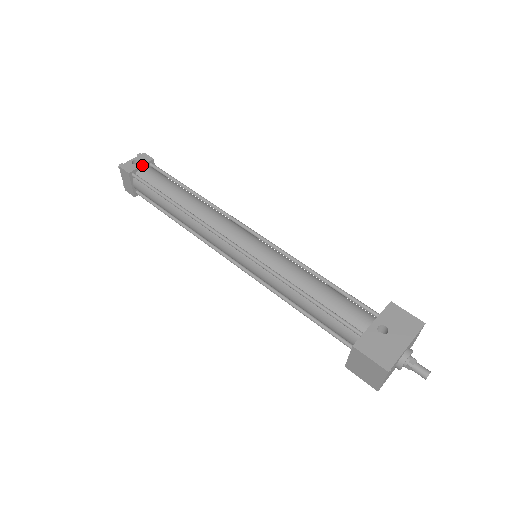
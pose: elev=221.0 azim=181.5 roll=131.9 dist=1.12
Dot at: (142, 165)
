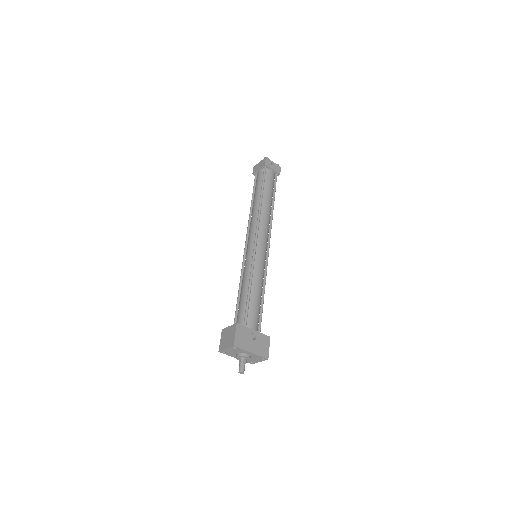
Dot at: (273, 169)
